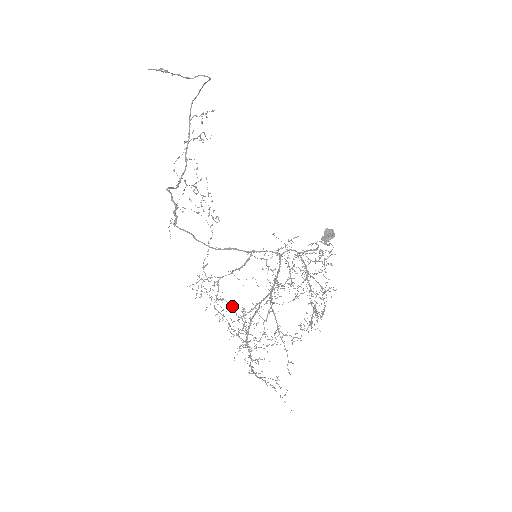
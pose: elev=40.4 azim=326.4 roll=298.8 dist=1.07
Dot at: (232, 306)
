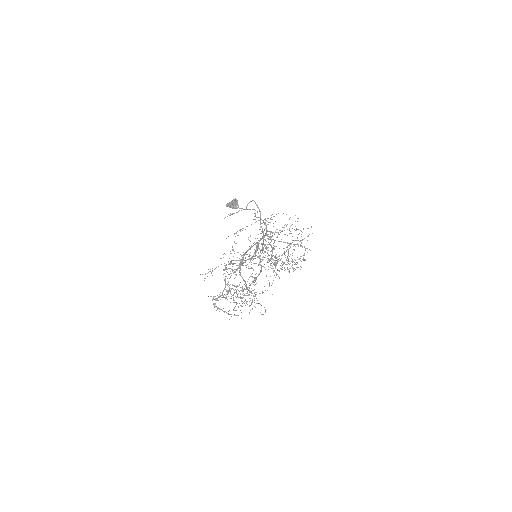
Dot at: (254, 296)
